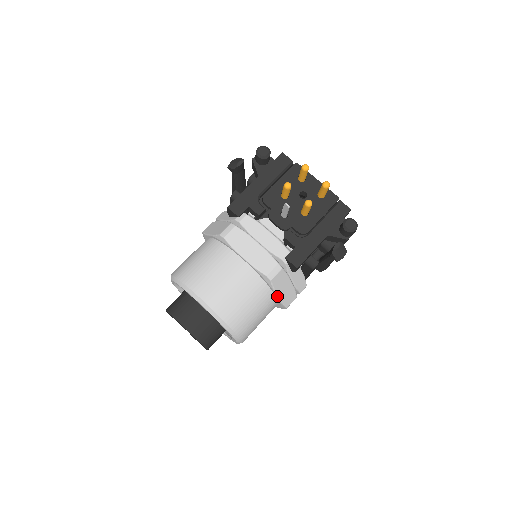
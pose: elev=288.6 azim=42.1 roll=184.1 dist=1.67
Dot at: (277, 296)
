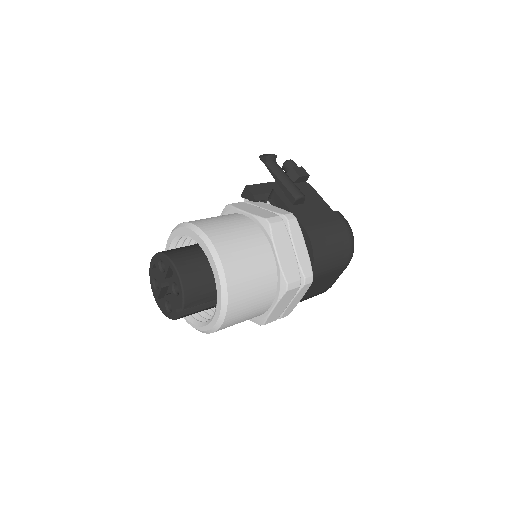
Dot at: (244, 212)
